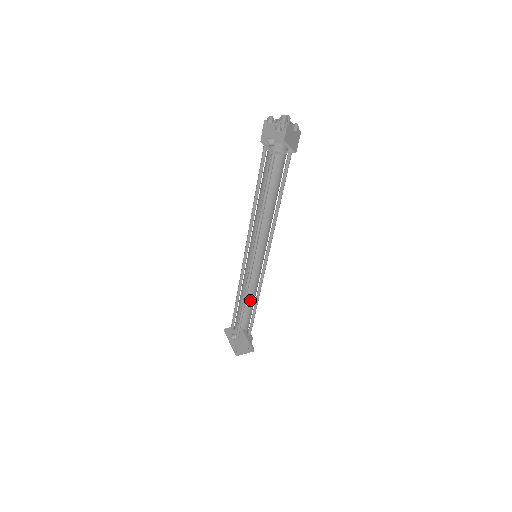
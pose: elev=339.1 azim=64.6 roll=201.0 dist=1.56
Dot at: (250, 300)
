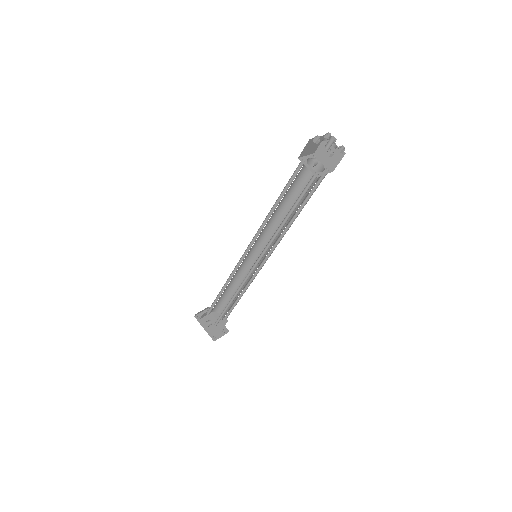
Dot at: (232, 290)
